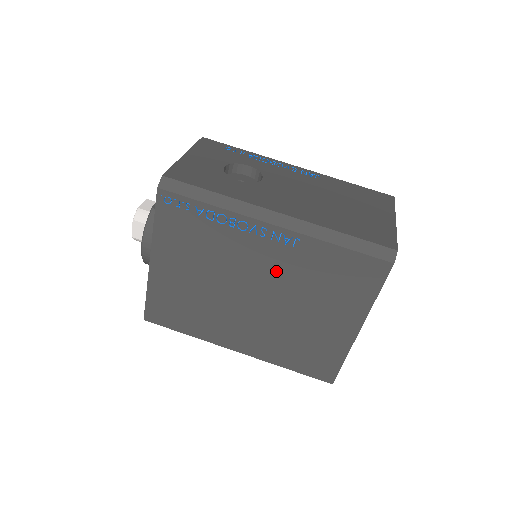
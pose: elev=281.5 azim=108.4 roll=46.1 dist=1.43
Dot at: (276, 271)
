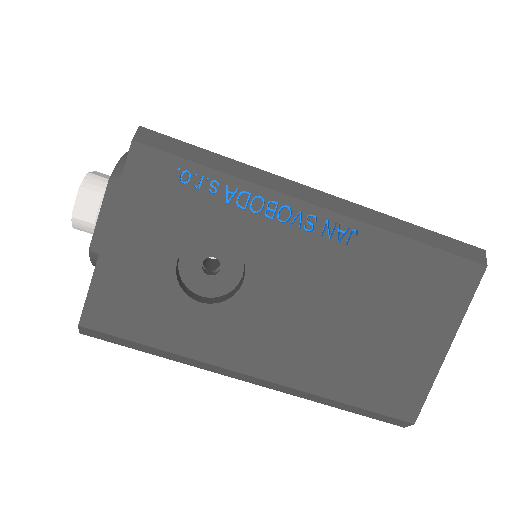
Dot at: occluded
